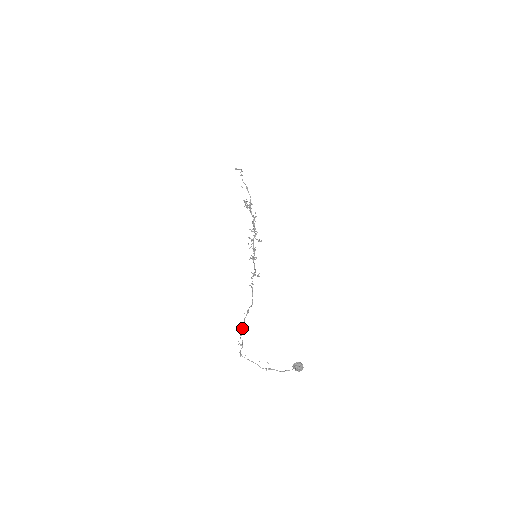
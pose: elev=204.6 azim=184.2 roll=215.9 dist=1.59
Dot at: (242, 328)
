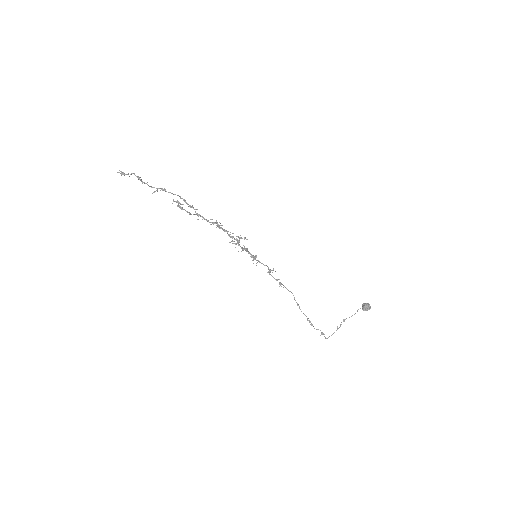
Dot at: (307, 320)
